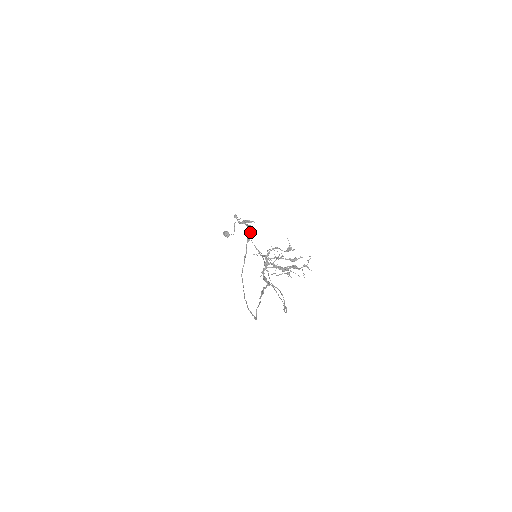
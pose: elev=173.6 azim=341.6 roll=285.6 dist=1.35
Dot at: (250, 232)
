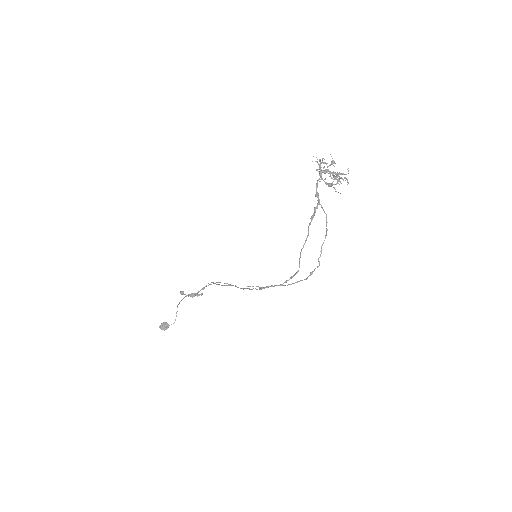
Dot at: (215, 283)
